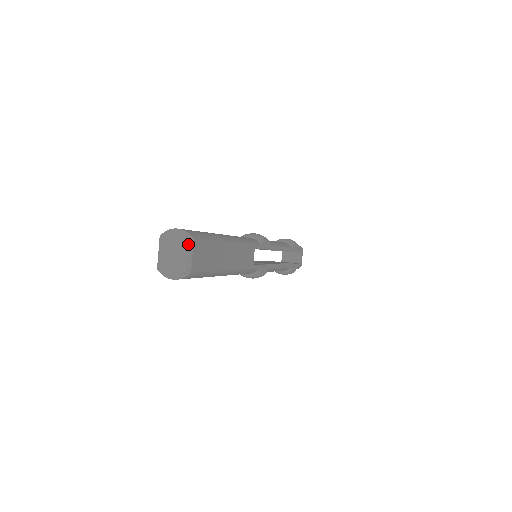
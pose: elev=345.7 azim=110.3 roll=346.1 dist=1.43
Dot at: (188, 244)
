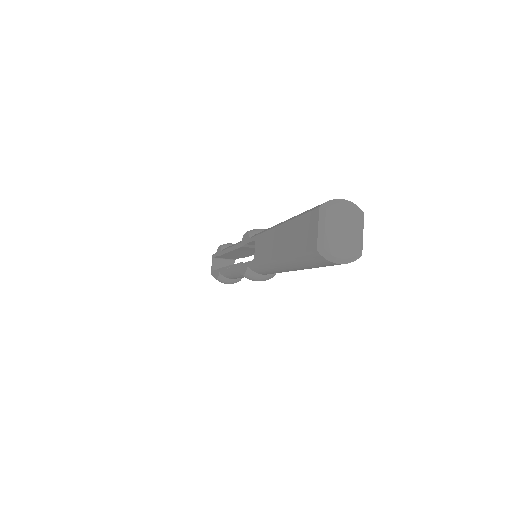
Dot at: (362, 219)
